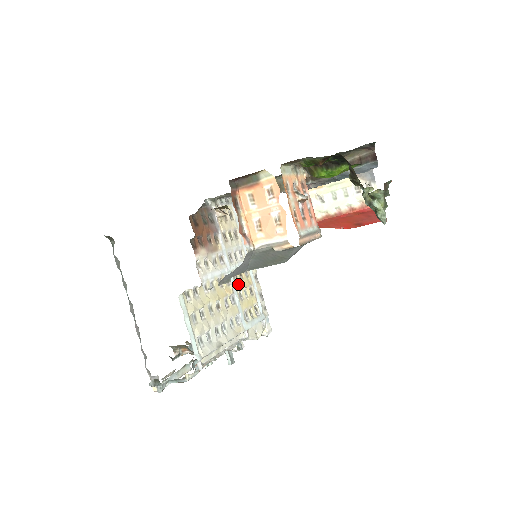
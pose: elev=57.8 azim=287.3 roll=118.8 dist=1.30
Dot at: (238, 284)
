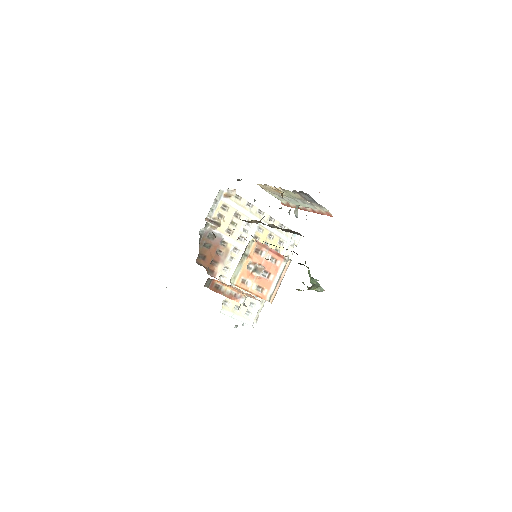
Dot at: occluded
